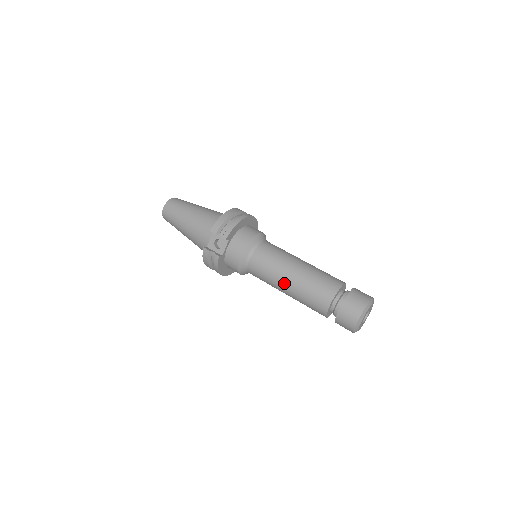
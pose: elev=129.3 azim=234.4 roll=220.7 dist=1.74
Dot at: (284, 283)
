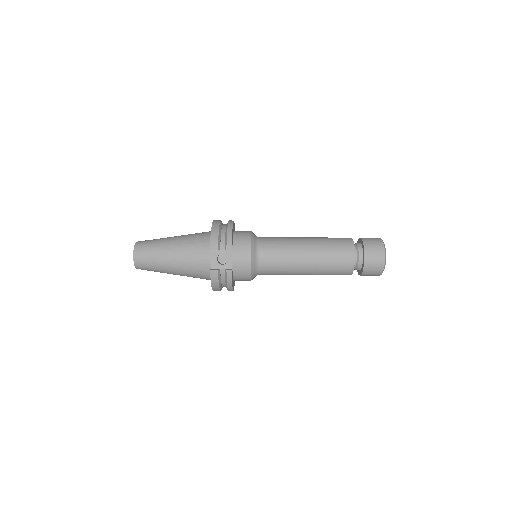
Dot at: (303, 264)
